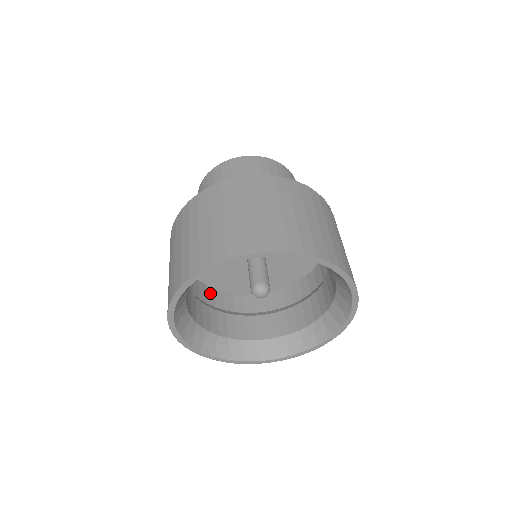
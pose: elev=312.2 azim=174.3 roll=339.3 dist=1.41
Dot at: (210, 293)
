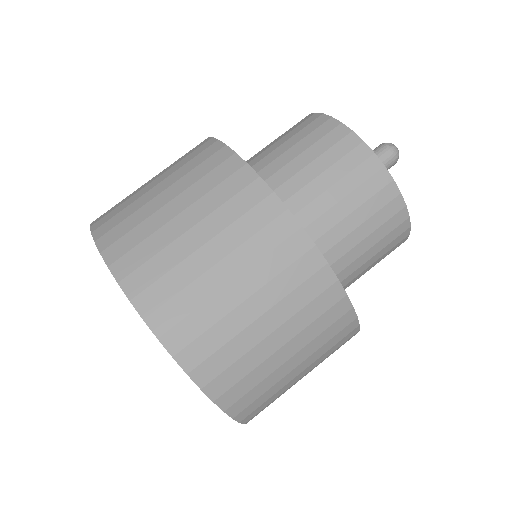
Dot at: occluded
